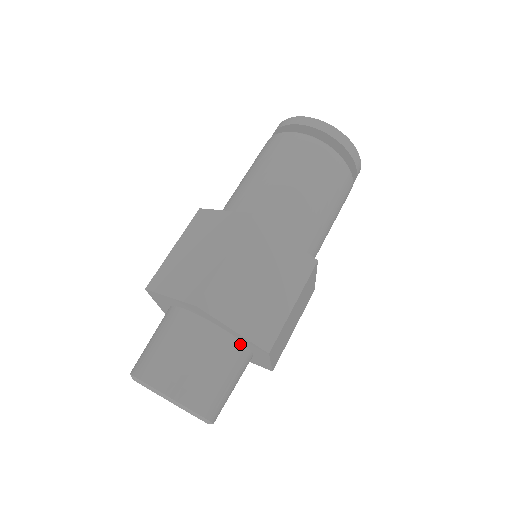
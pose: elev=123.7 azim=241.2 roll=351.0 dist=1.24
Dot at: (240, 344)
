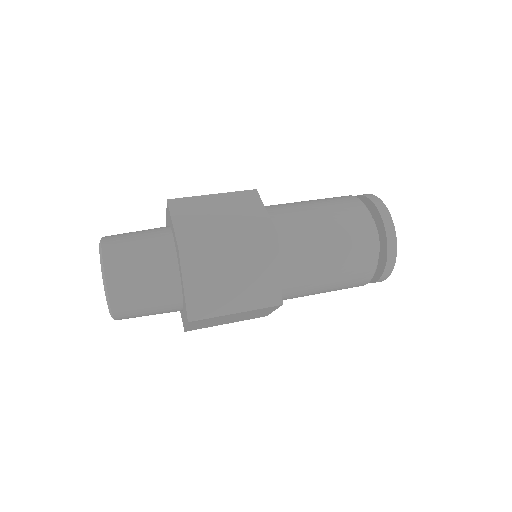
Dot at: (174, 252)
